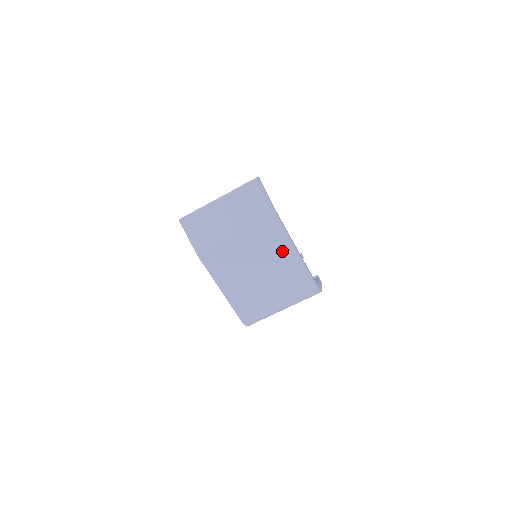
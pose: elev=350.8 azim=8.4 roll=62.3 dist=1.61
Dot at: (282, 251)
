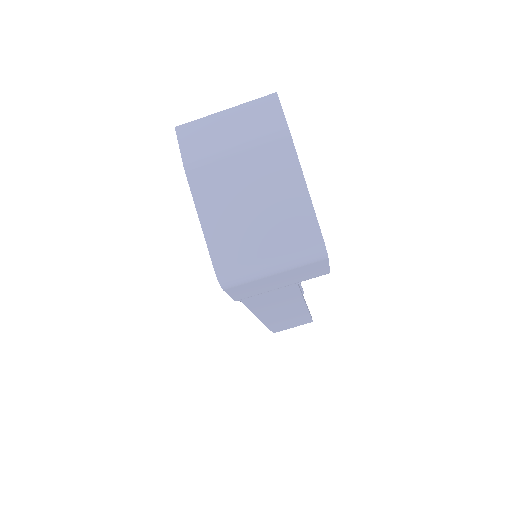
Dot at: (287, 180)
